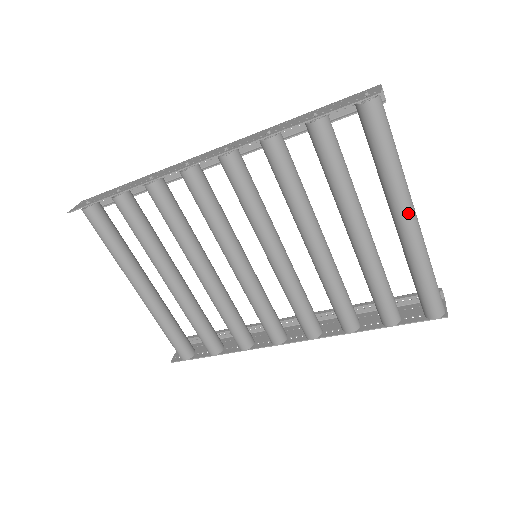
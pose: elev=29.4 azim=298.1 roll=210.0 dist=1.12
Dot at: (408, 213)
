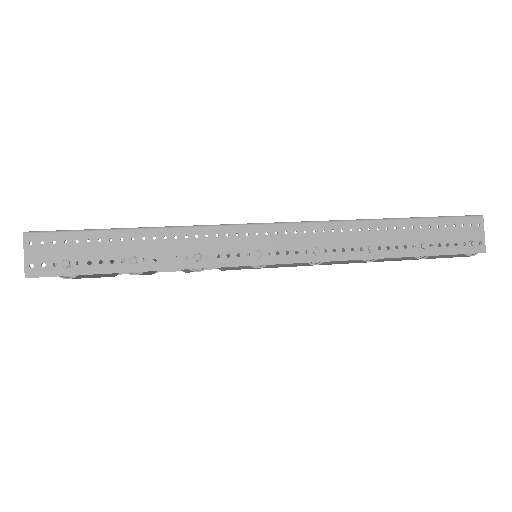
Dot at: occluded
